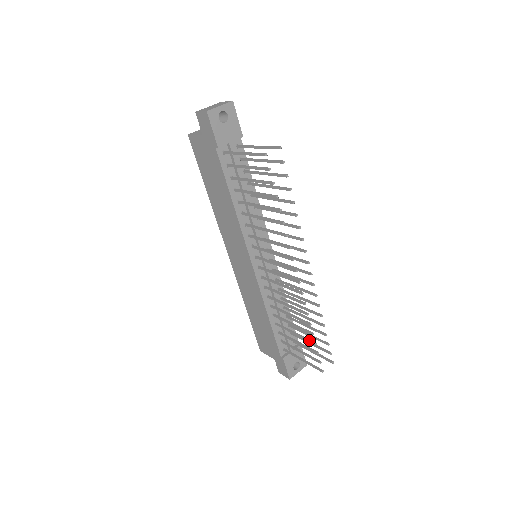
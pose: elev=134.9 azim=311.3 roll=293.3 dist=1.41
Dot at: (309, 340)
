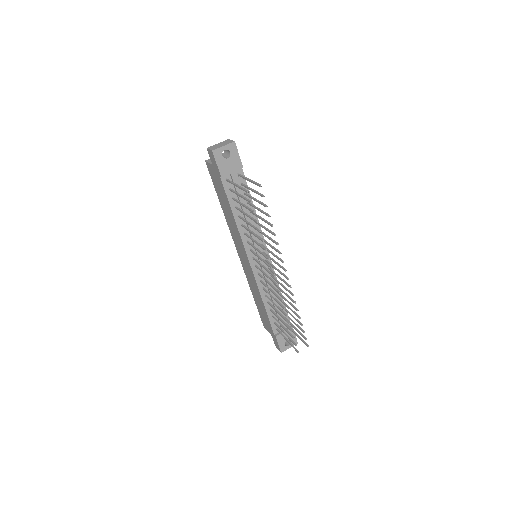
Dot at: (288, 327)
